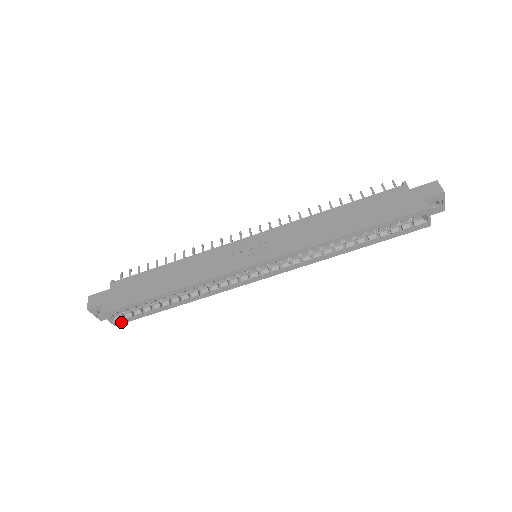
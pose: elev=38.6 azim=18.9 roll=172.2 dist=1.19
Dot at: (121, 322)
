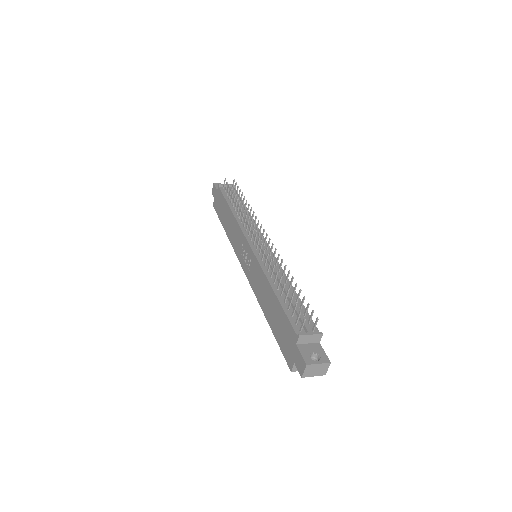
Dot at: occluded
